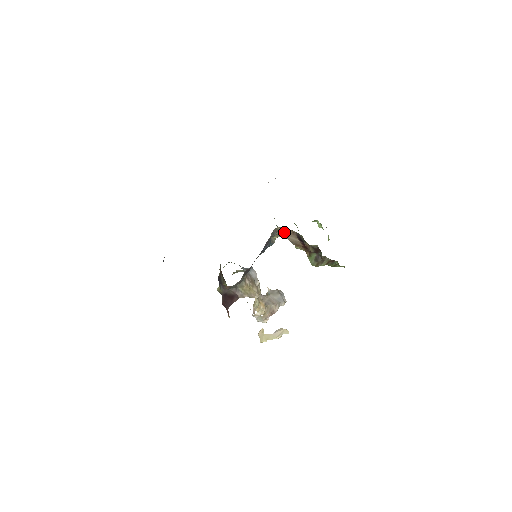
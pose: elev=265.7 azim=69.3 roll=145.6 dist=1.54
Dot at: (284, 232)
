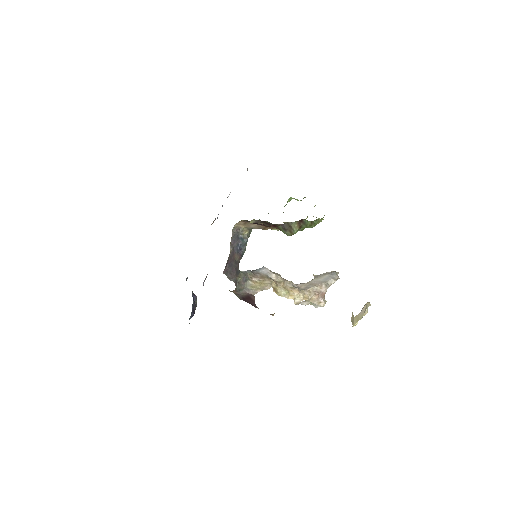
Dot at: (243, 226)
